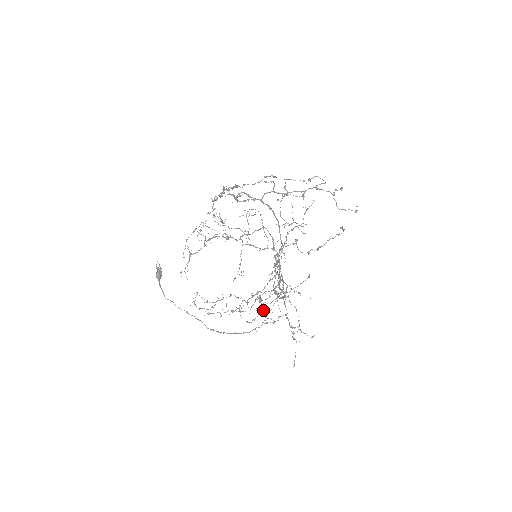
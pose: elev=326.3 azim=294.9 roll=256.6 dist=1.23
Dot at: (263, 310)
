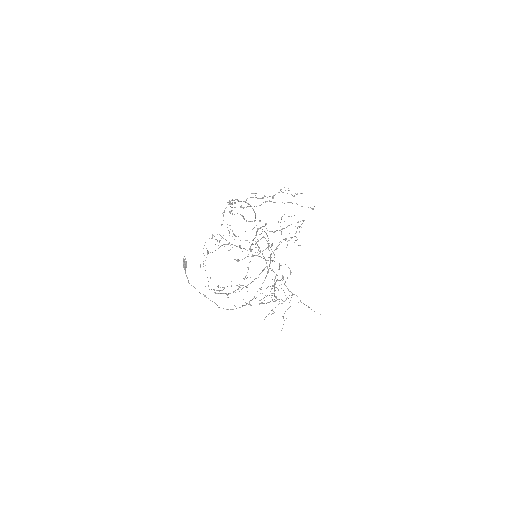
Dot at: occluded
